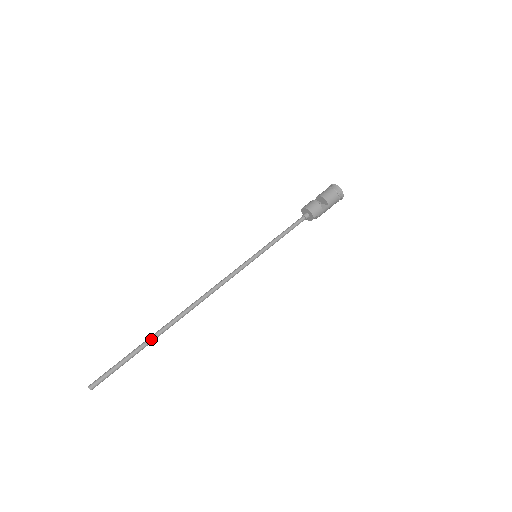
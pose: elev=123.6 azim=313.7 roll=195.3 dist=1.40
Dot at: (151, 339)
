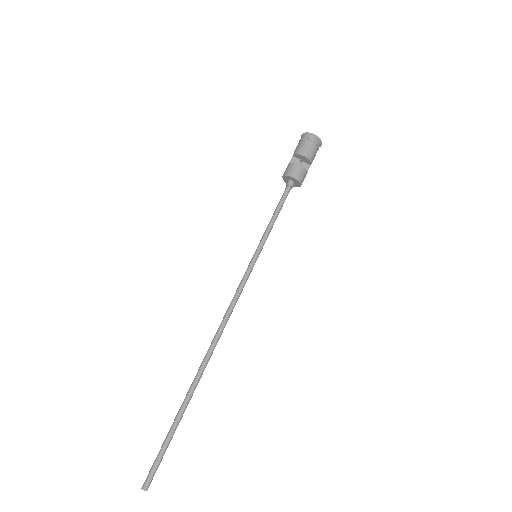
Dot at: (187, 405)
